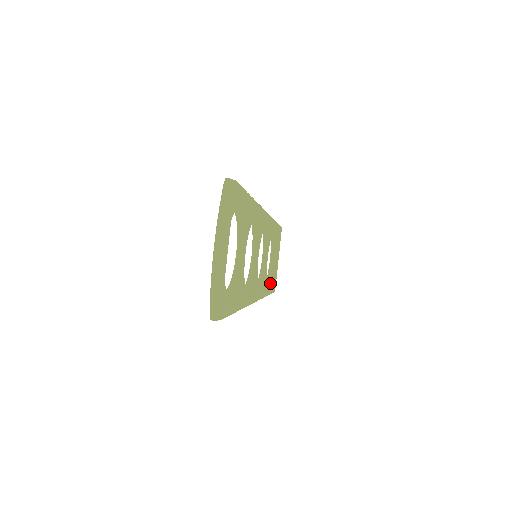
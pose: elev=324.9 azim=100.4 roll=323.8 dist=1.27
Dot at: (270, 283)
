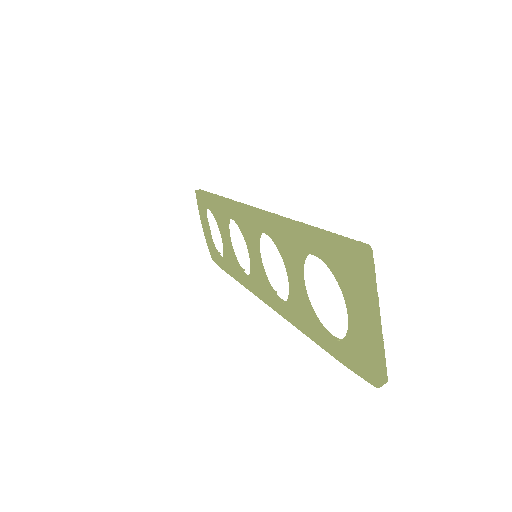
Dot at: occluded
